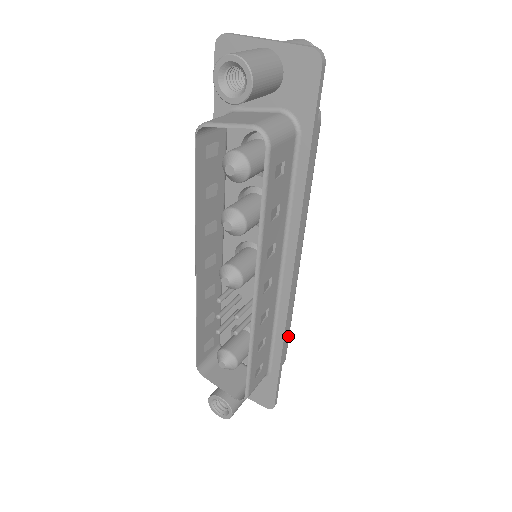
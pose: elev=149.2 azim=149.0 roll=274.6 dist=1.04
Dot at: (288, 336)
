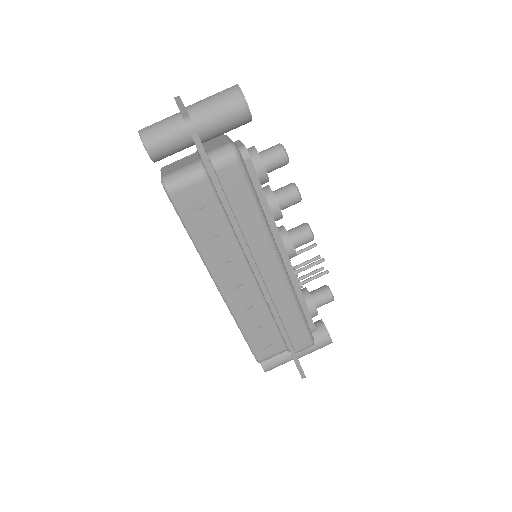
Dot at: (302, 325)
